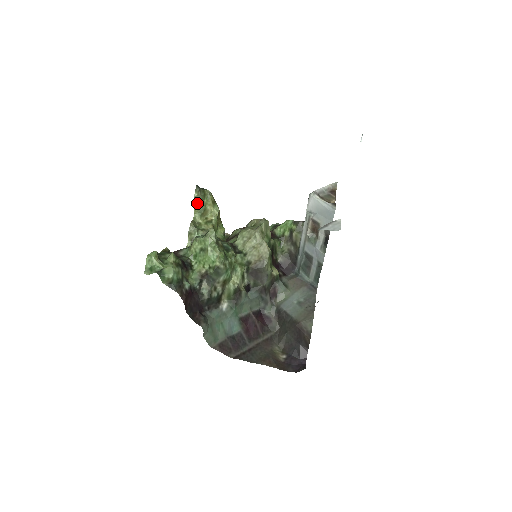
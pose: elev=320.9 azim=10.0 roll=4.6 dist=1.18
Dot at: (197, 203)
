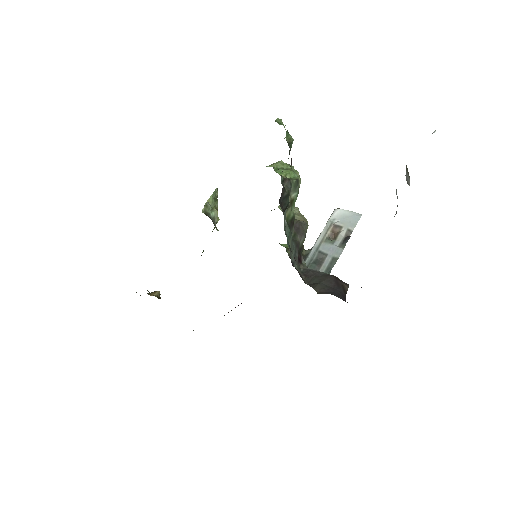
Dot at: (213, 197)
